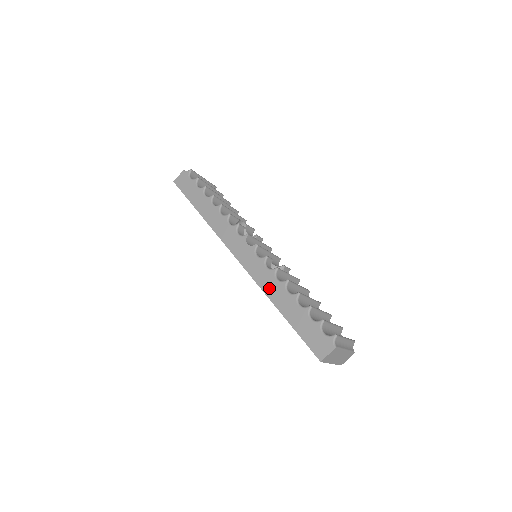
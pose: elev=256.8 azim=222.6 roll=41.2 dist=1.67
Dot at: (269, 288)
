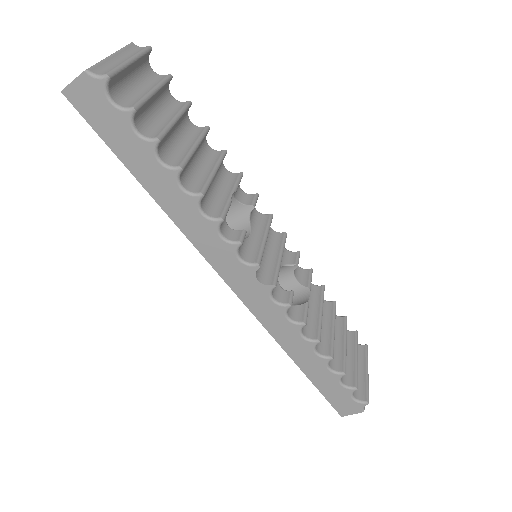
Dot at: (288, 342)
